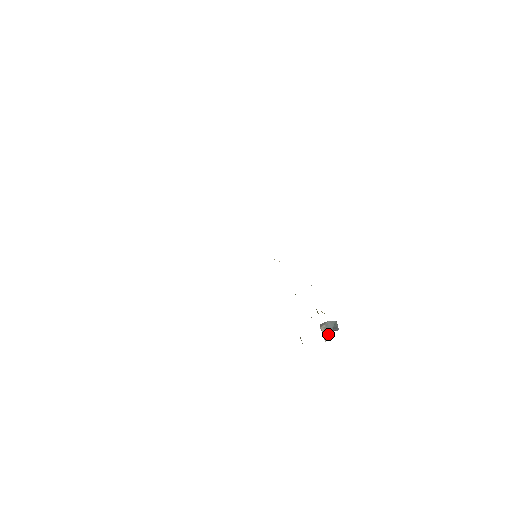
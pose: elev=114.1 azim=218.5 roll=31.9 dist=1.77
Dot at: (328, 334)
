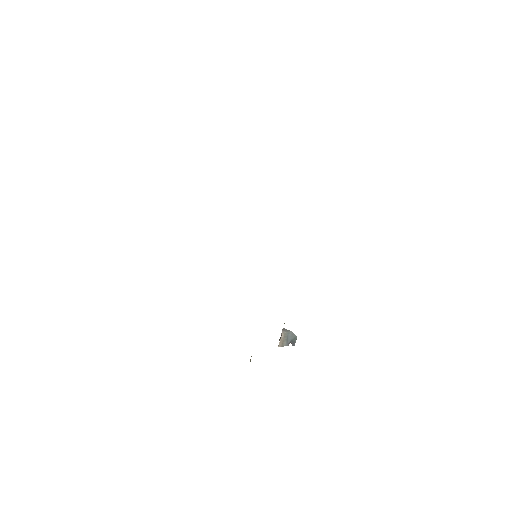
Dot at: (284, 342)
